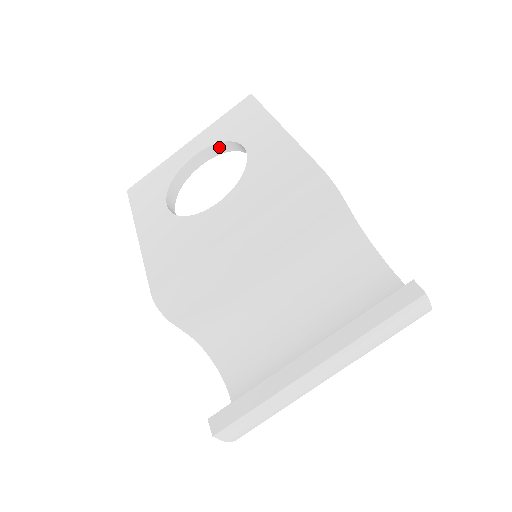
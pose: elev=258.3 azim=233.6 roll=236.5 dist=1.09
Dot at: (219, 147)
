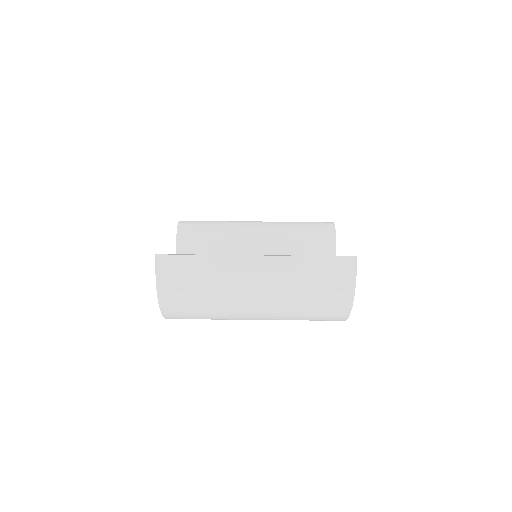
Dot at: occluded
